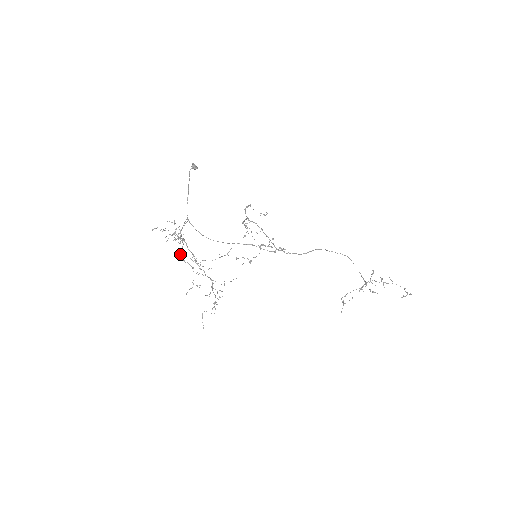
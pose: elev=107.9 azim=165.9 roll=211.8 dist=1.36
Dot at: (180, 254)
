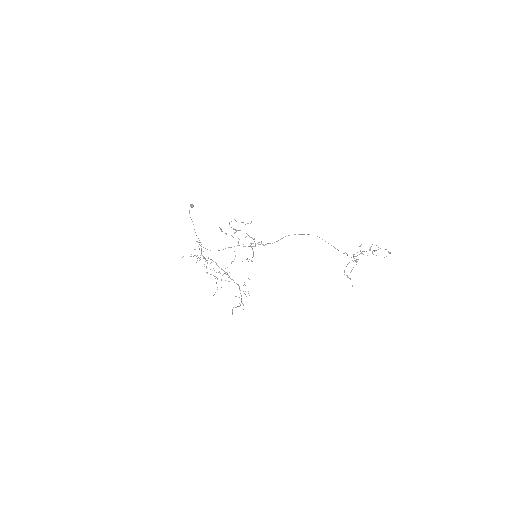
Dot at: occluded
